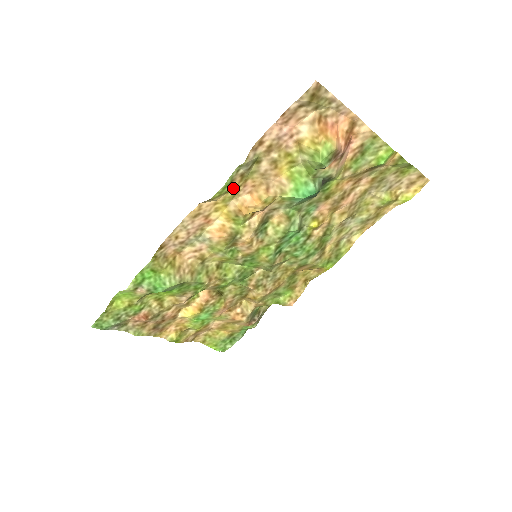
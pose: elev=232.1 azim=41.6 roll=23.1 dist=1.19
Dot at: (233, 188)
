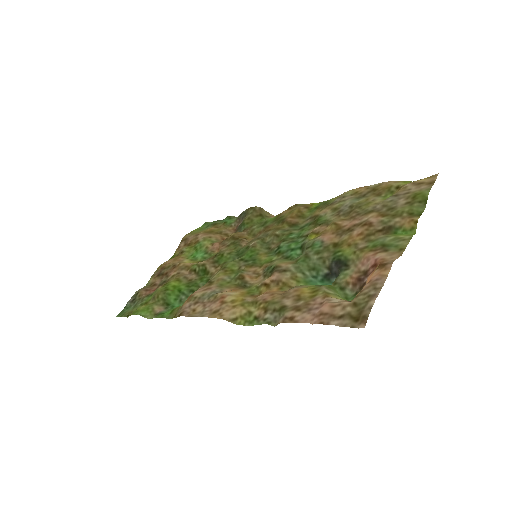
Dot at: (255, 310)
